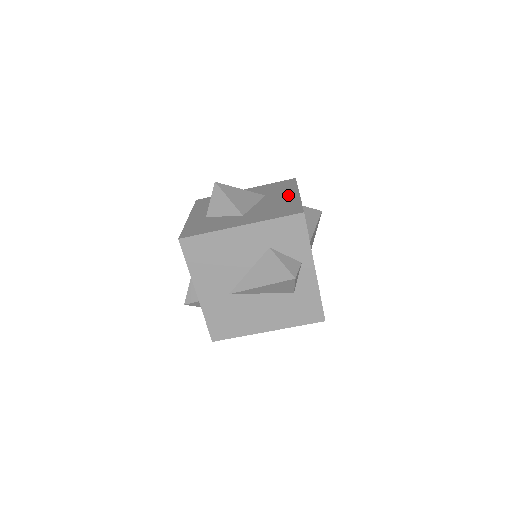
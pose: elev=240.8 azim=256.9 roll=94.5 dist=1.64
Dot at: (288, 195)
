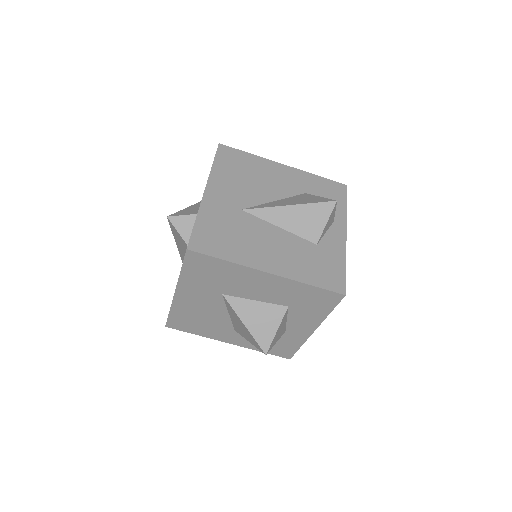
Dot at: occluded
